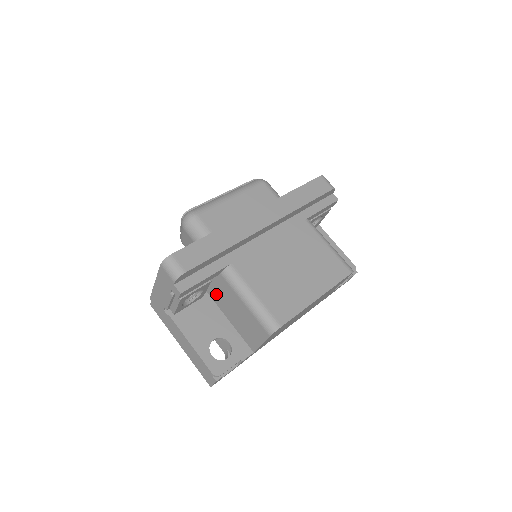
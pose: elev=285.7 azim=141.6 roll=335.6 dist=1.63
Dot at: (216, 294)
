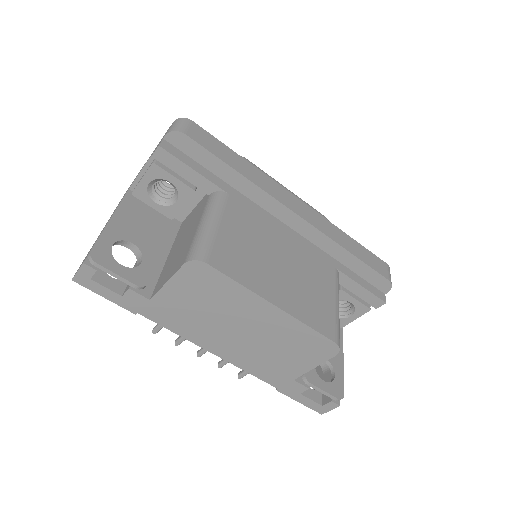
Dot at: (185, 226)
